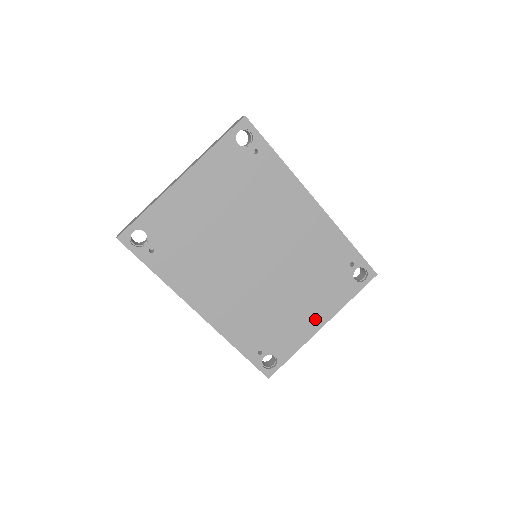
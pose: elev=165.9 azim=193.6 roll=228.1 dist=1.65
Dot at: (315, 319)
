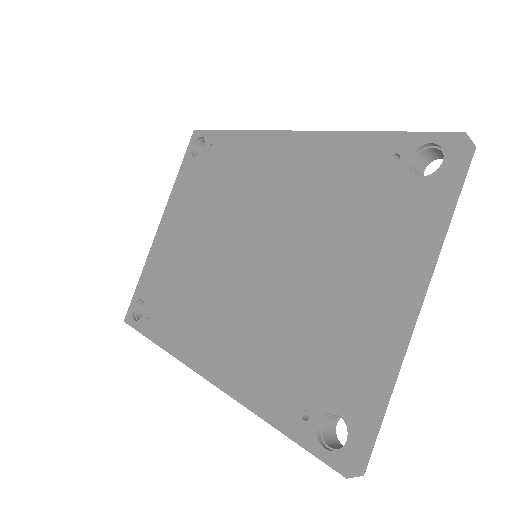
Dot at: (380, 296)
